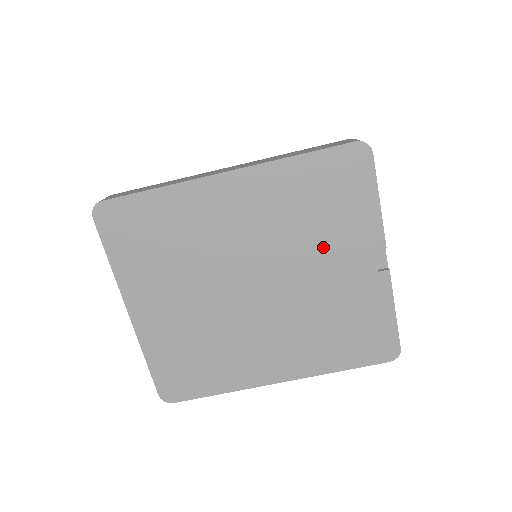
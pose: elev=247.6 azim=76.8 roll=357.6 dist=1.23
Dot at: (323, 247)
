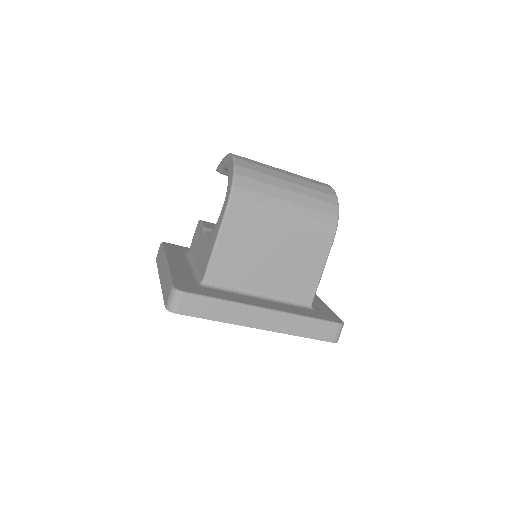
Dot at: occluded
